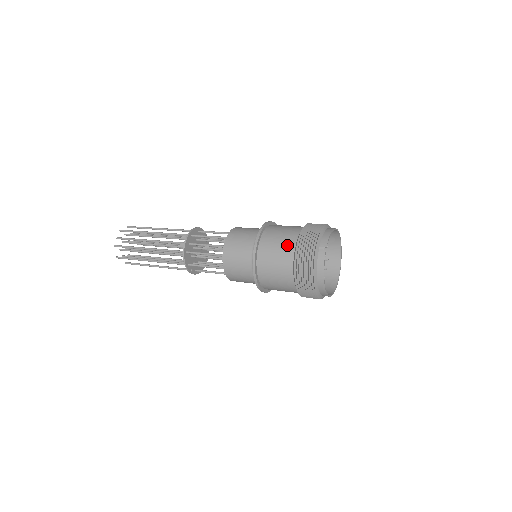
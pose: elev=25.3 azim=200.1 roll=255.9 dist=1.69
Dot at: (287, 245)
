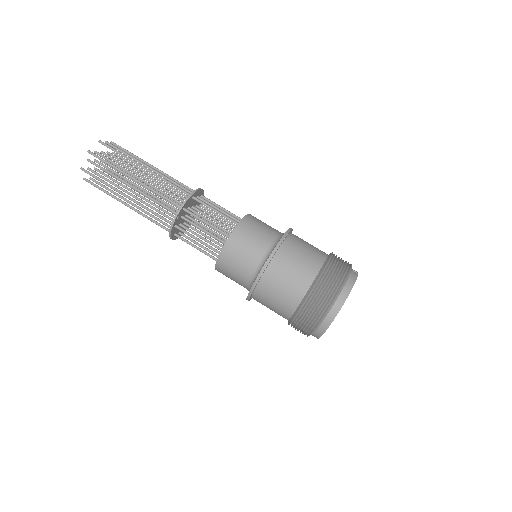
Dot at: (320, 250)
